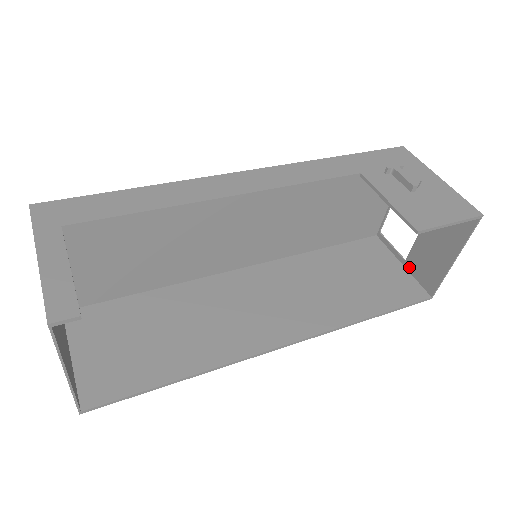
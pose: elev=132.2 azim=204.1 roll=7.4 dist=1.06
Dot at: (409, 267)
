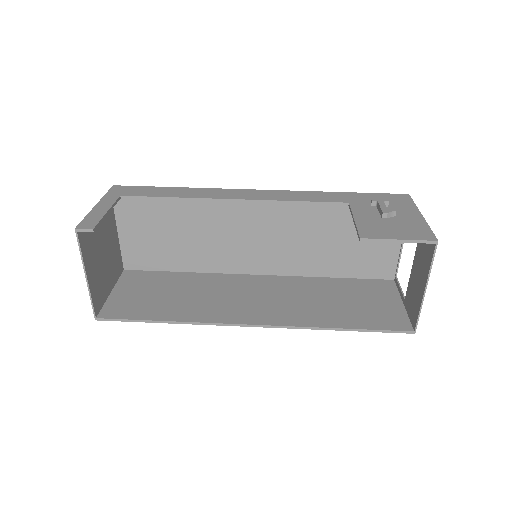
Dot at: (406, 305)
